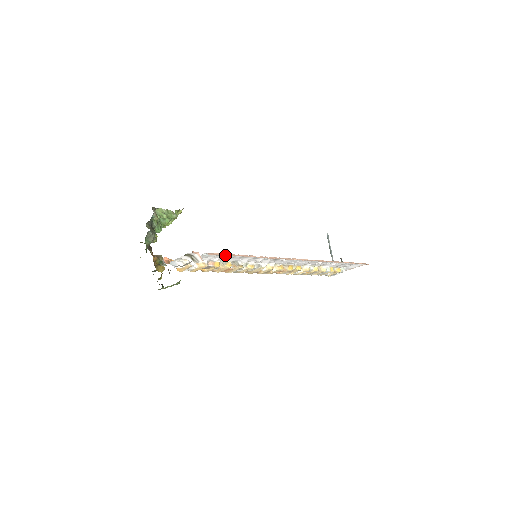
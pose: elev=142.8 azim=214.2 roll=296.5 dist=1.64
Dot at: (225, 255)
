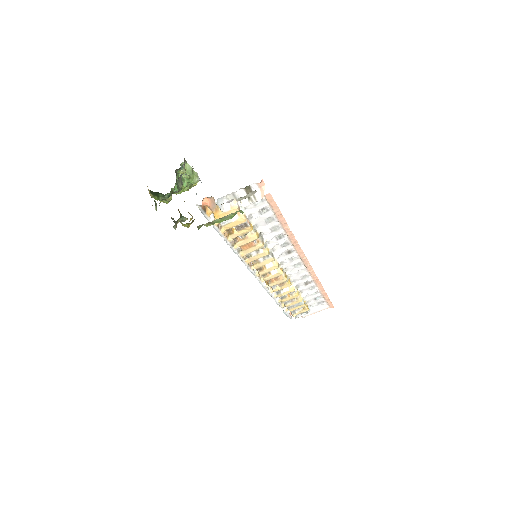
Dot at: (273, 209)
